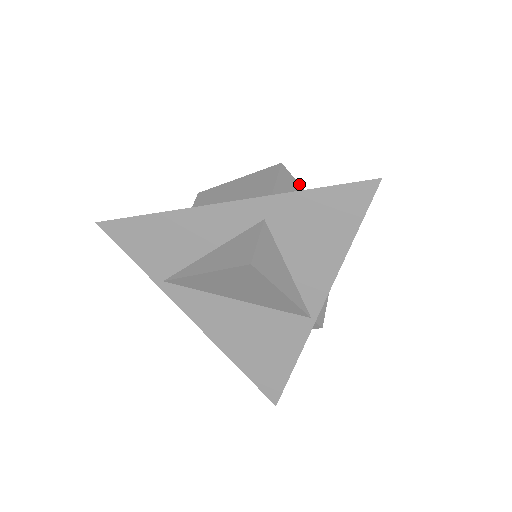
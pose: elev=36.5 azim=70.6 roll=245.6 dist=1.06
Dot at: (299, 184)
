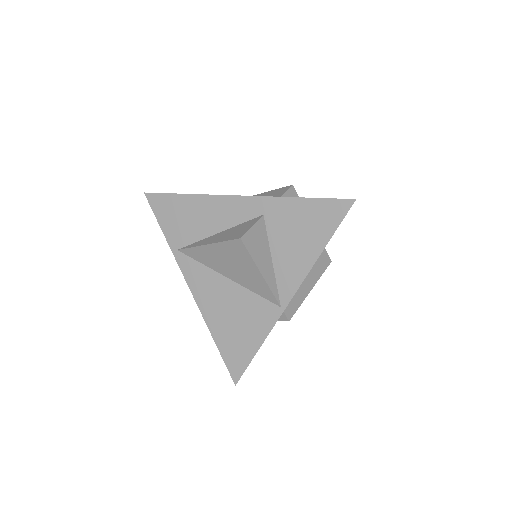
Dot at: occluded
